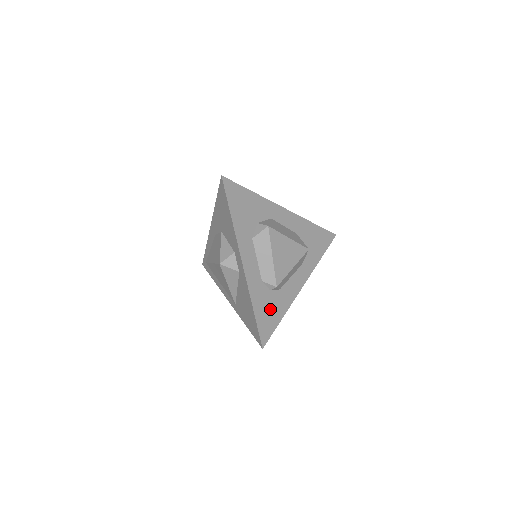
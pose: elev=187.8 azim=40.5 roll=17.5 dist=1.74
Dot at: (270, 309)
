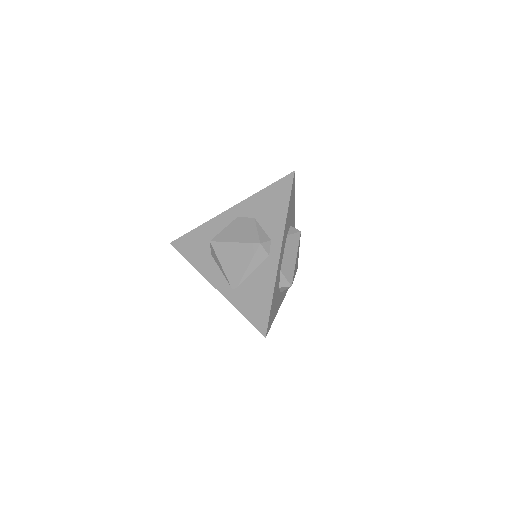
Dot at: occluded
